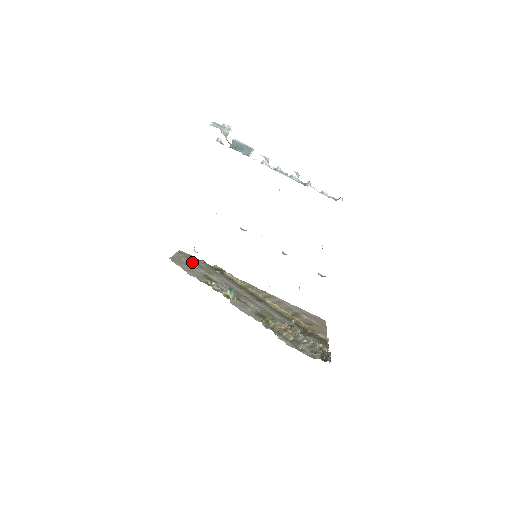
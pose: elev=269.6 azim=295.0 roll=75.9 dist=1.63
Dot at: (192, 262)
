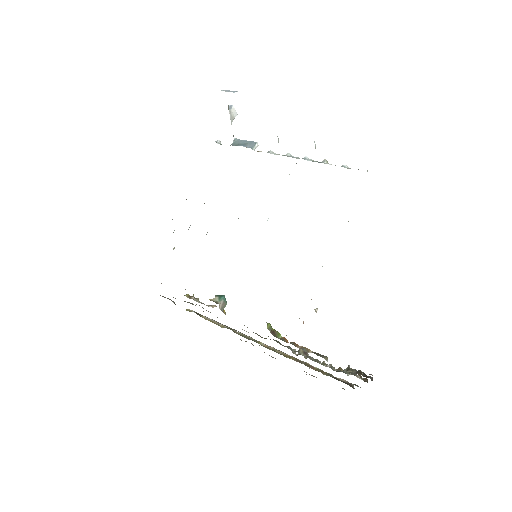
Dot at: occluded
